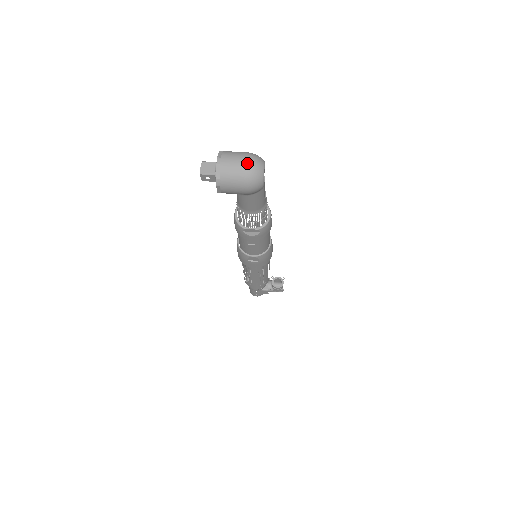
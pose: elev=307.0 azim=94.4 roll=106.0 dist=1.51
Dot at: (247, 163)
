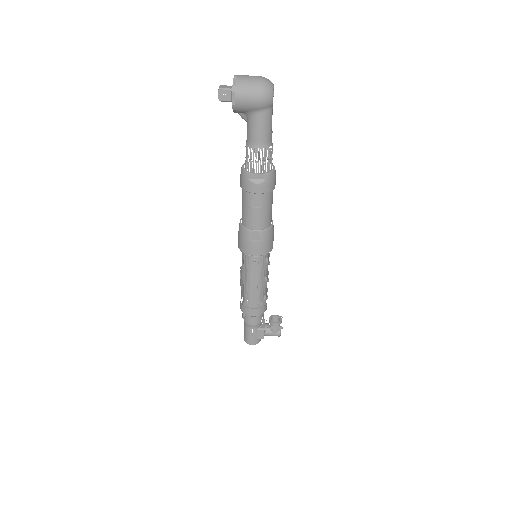
Dot at: (260, 77)
